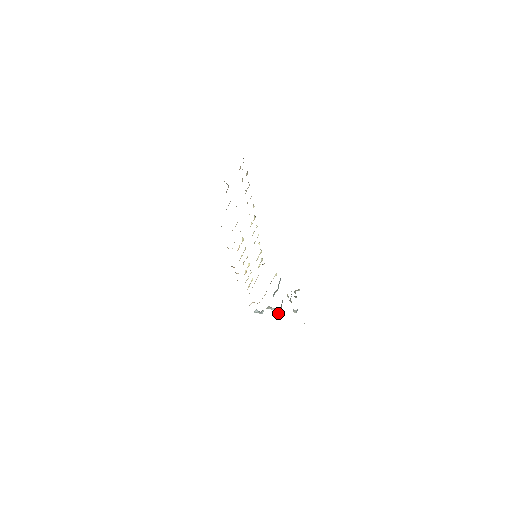
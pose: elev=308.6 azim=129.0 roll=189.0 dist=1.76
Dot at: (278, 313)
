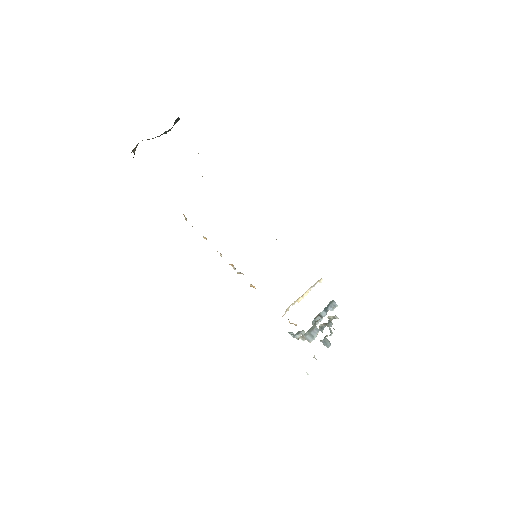
Dot at: (309, 342)
